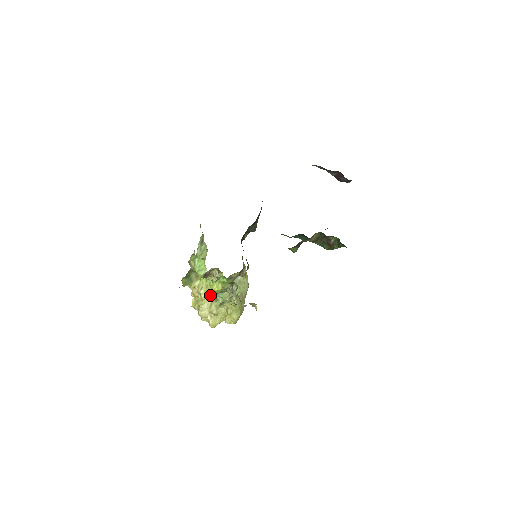
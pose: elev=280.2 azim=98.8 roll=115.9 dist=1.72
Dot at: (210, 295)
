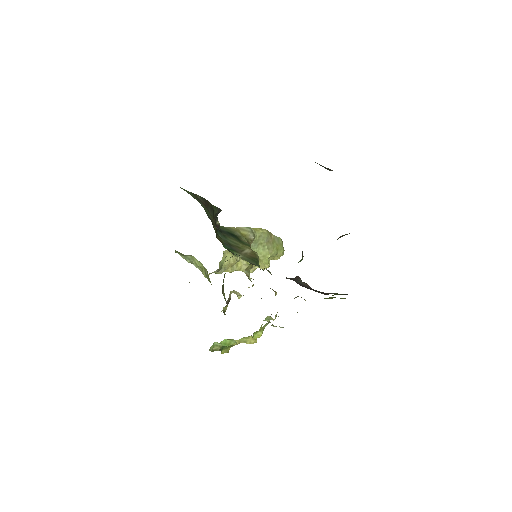
Dot at: occluded
